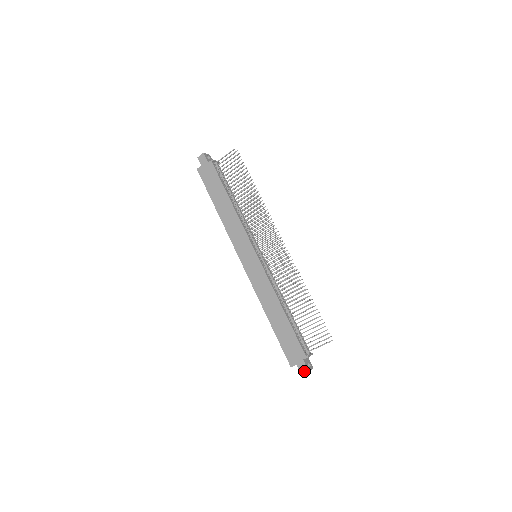
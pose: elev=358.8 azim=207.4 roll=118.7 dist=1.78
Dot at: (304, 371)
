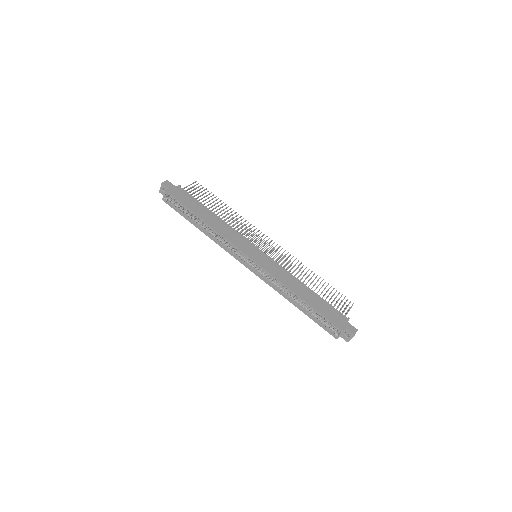
Dot at: (355, 331)
